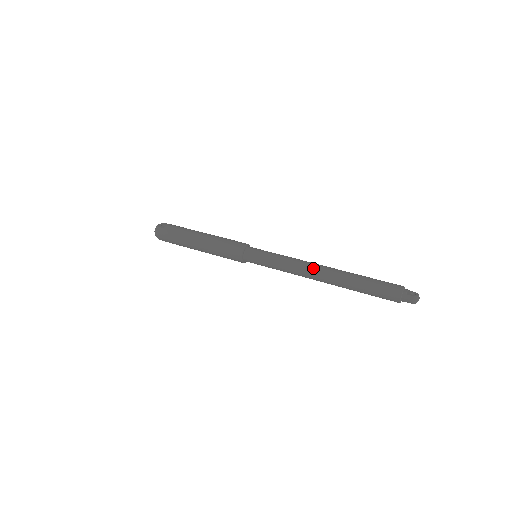
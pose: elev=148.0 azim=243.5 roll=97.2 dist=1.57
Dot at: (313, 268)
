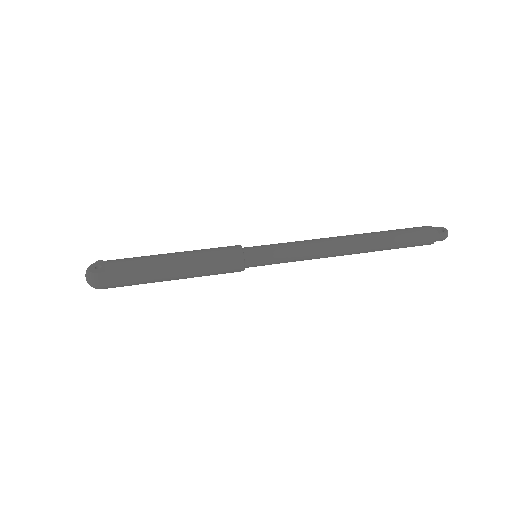
Dot at: (337, 244)
